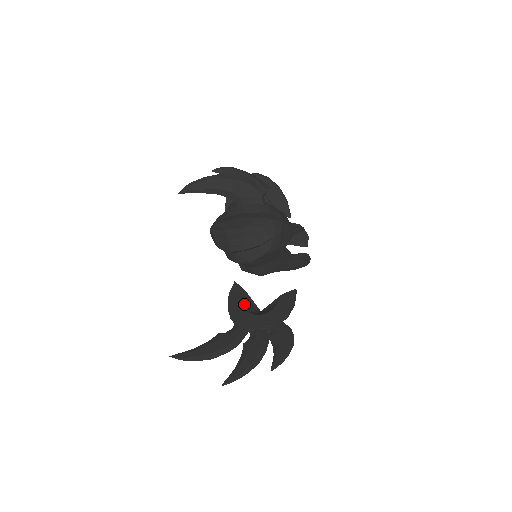
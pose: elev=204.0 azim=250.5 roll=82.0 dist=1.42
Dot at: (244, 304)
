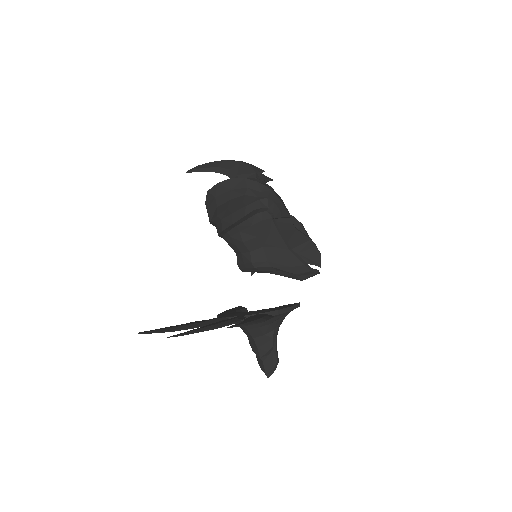
Dot at: occluded
